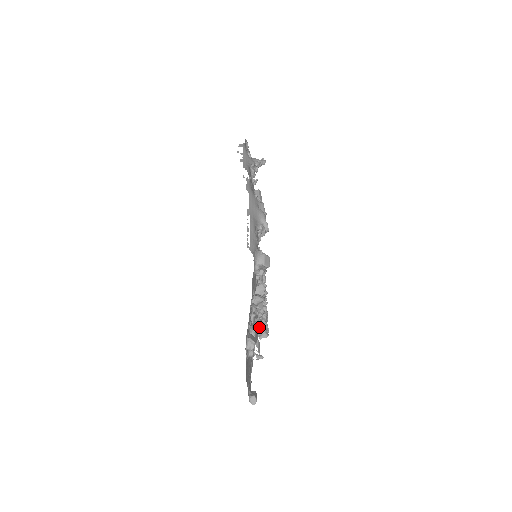
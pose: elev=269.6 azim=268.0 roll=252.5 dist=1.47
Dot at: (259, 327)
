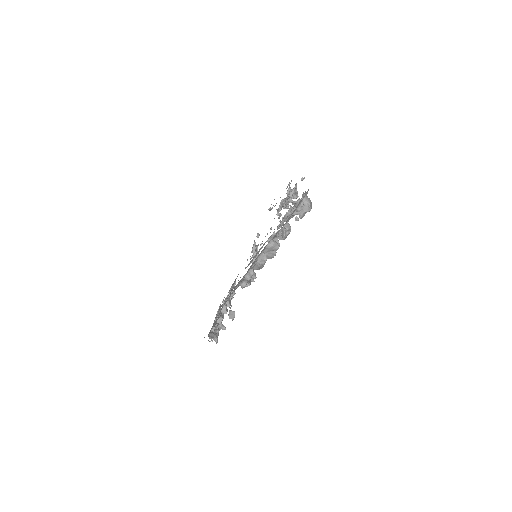
Dot at: (223, 317)
